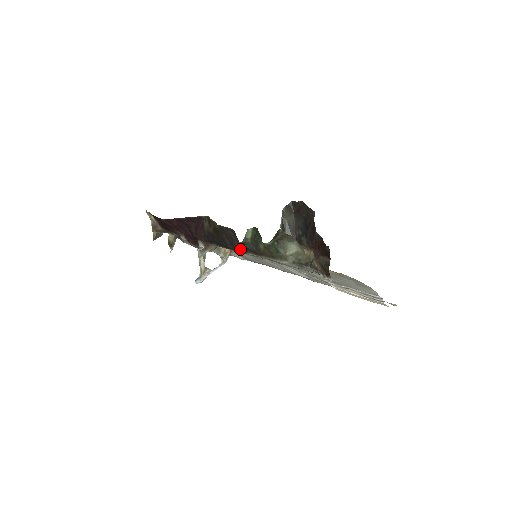
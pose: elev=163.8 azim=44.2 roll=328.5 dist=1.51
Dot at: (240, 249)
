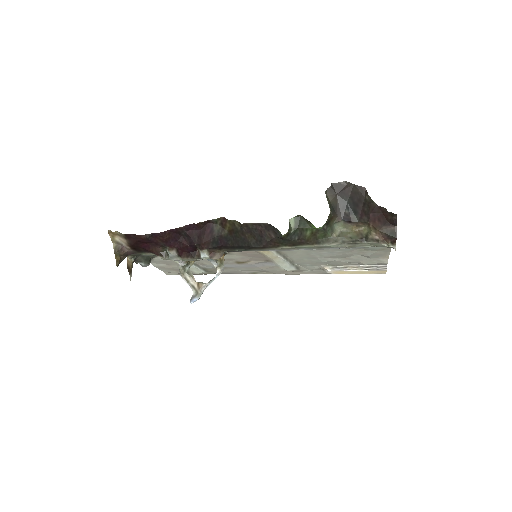
Dot at: (270, 245)
